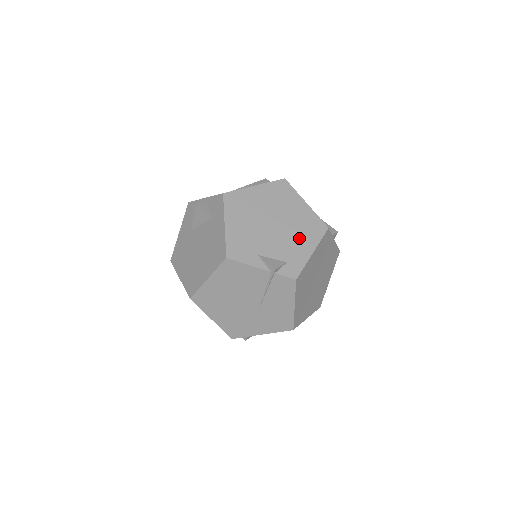
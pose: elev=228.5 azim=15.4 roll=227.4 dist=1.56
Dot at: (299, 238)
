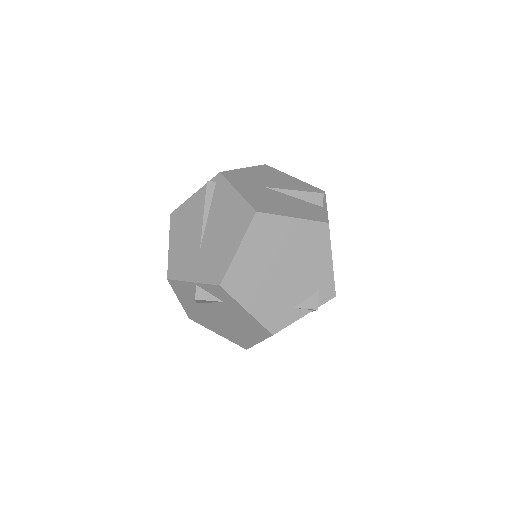
Dot at: (313, 259)
